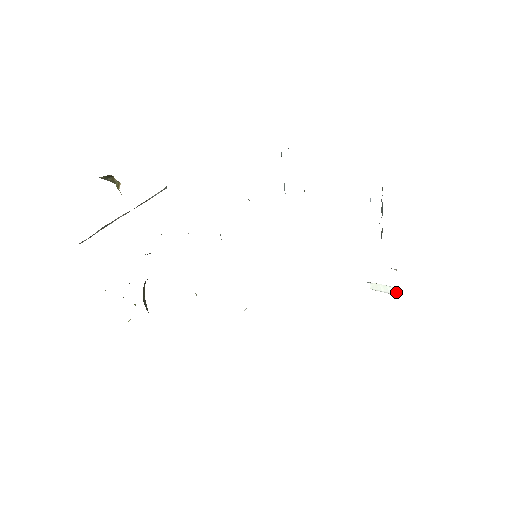
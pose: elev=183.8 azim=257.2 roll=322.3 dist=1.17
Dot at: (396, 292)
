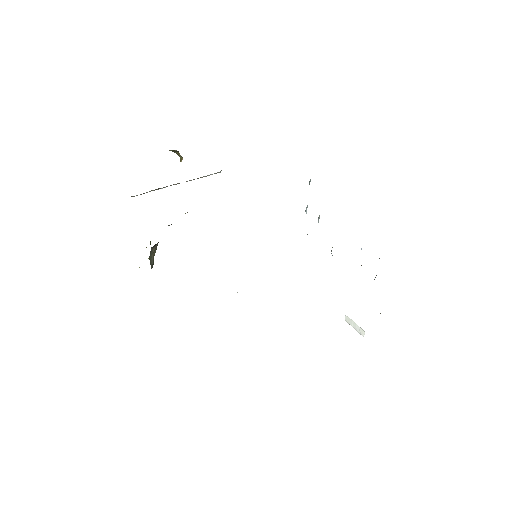
Dot at: (361, 332)
